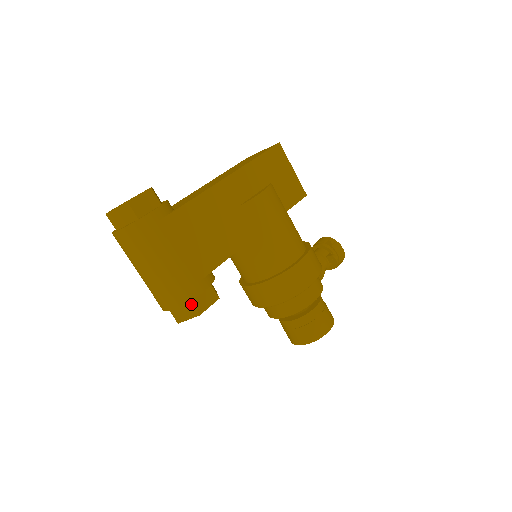
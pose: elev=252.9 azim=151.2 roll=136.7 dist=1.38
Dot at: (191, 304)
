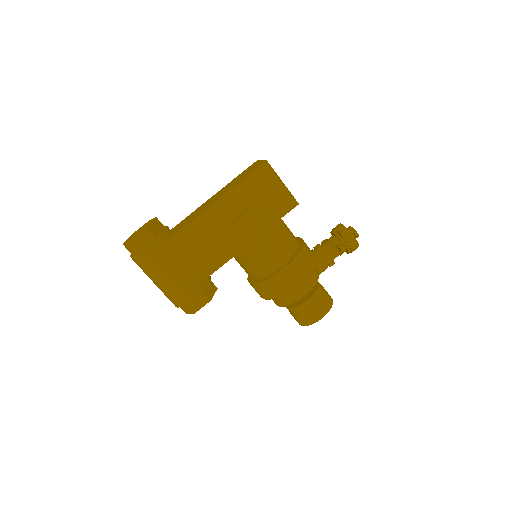
Dot at: (187, 306)
